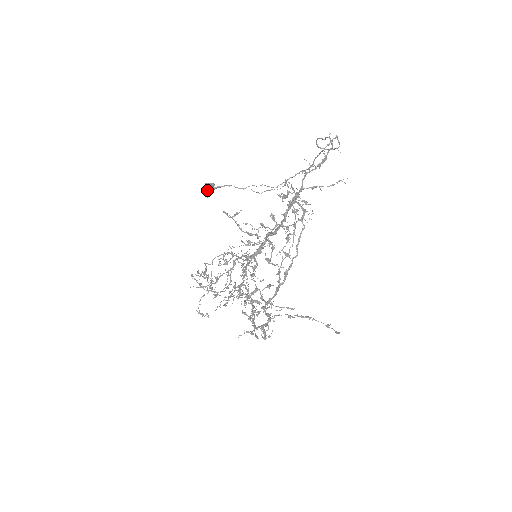
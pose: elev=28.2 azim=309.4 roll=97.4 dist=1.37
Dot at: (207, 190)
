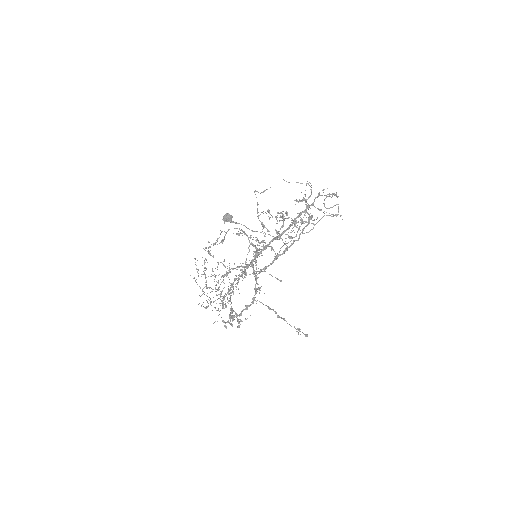
Dot at: (226, 218)
